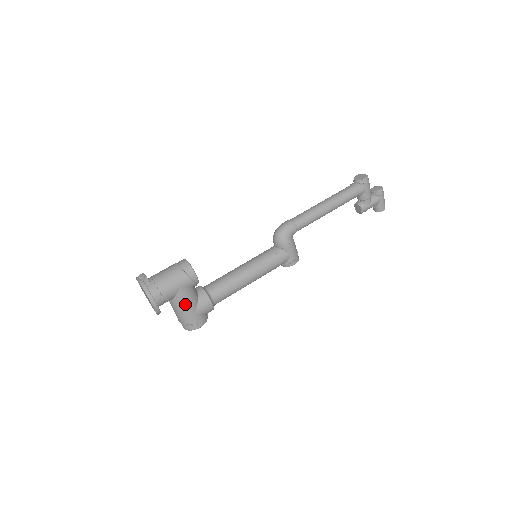
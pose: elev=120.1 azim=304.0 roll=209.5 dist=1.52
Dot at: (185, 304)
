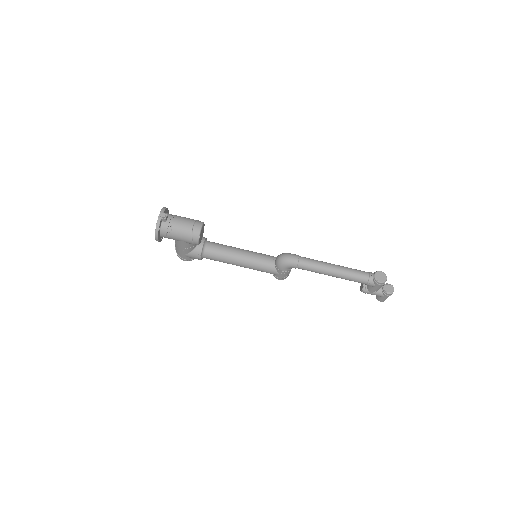
Dot at: (181, 248)
